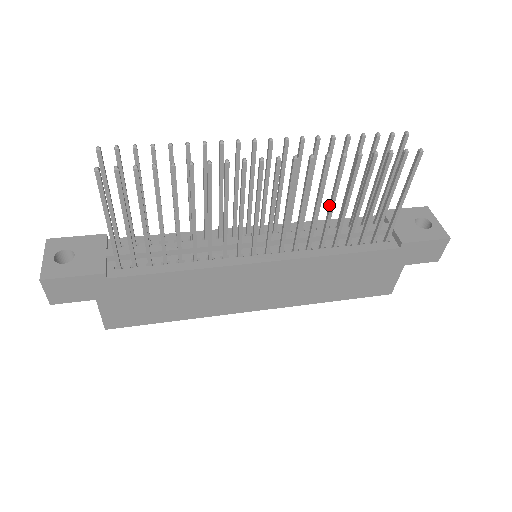
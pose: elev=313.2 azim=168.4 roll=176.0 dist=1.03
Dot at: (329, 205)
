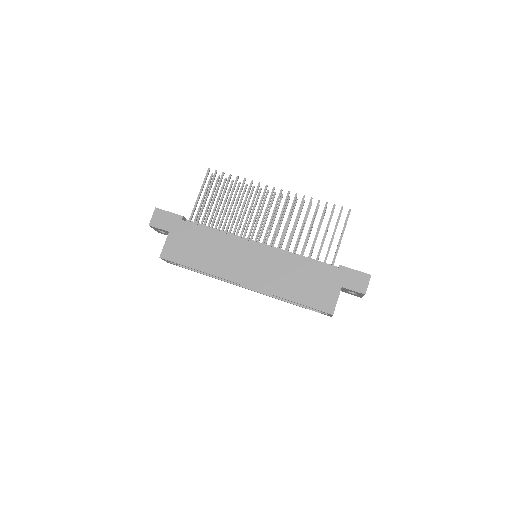
Dot at: (301, 227)
